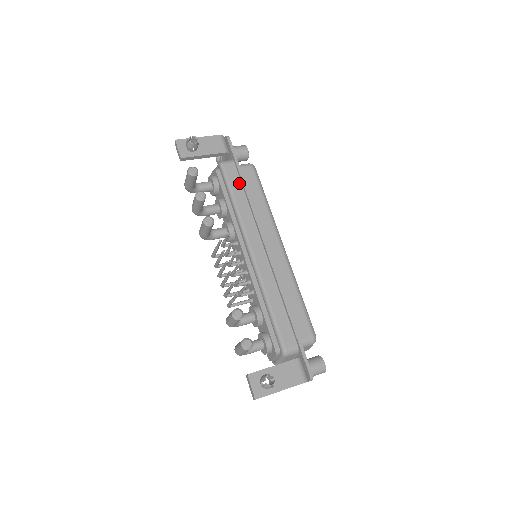
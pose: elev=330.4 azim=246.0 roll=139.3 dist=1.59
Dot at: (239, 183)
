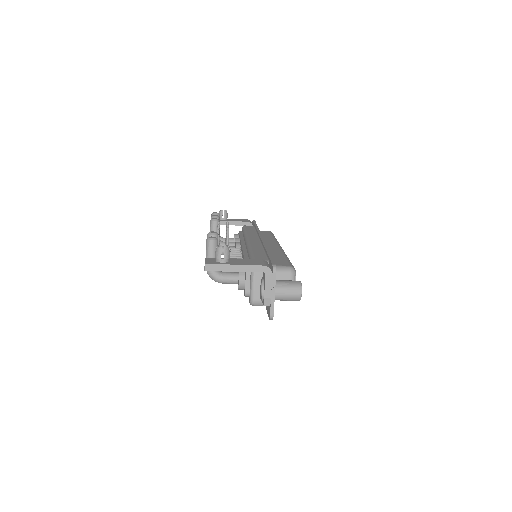
Dot at: occluded
